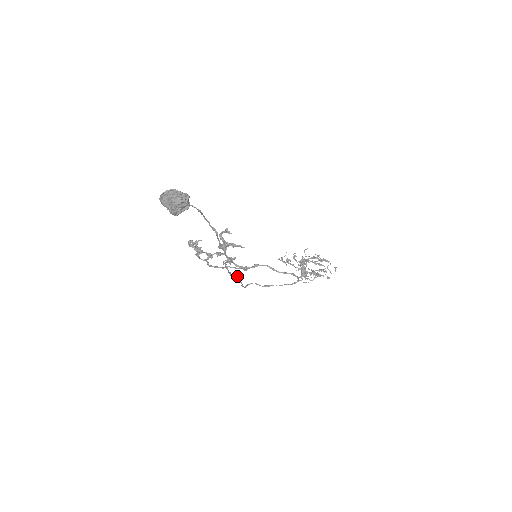
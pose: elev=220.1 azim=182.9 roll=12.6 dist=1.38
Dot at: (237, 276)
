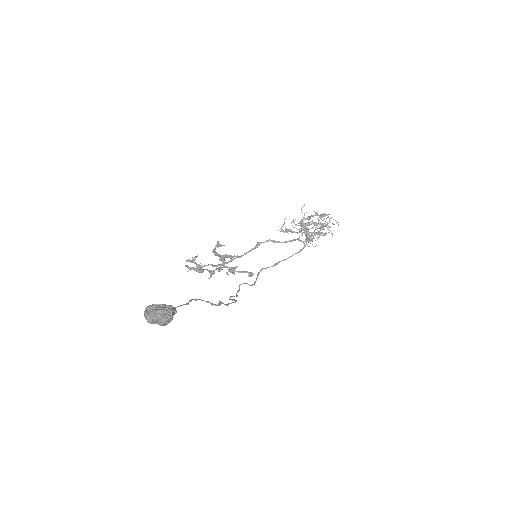
Dot at: (245, 283)
